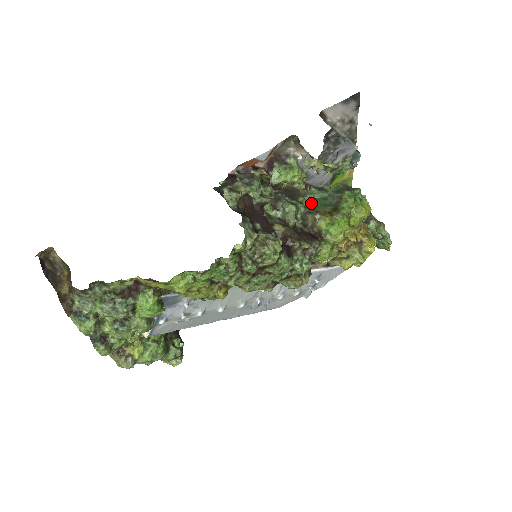
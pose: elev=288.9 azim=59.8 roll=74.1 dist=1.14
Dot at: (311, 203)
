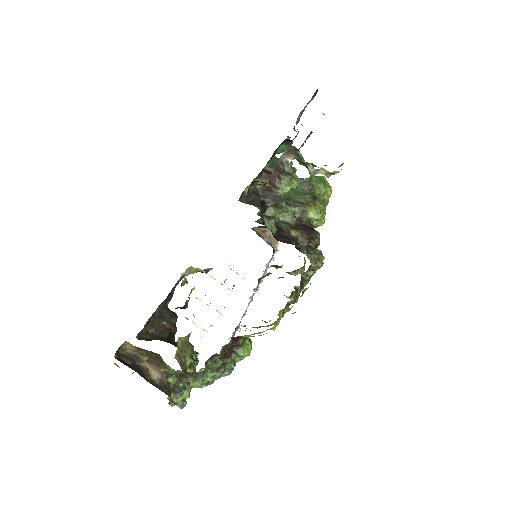
Dot at: (286, 194)
